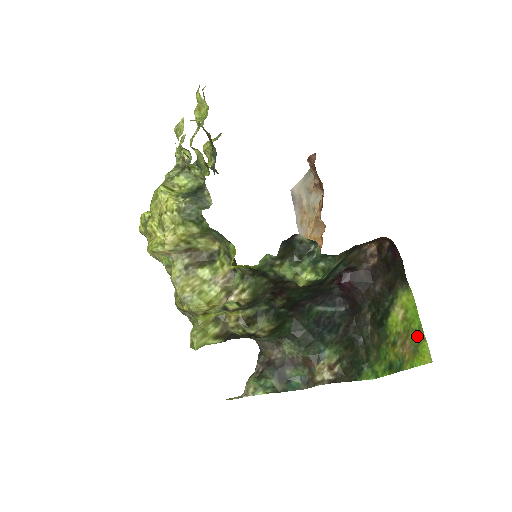
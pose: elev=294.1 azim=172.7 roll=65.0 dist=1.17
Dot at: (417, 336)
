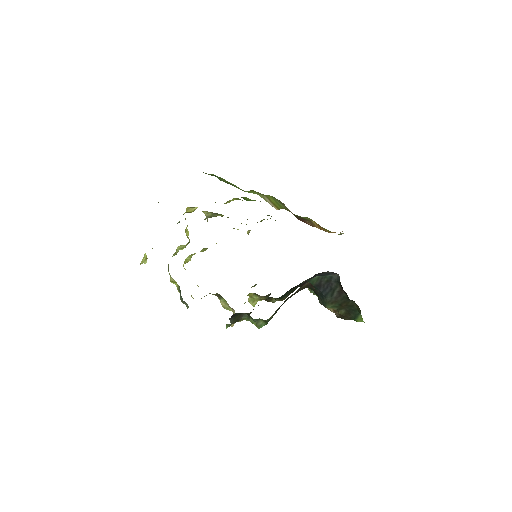
Dot at: occluded
